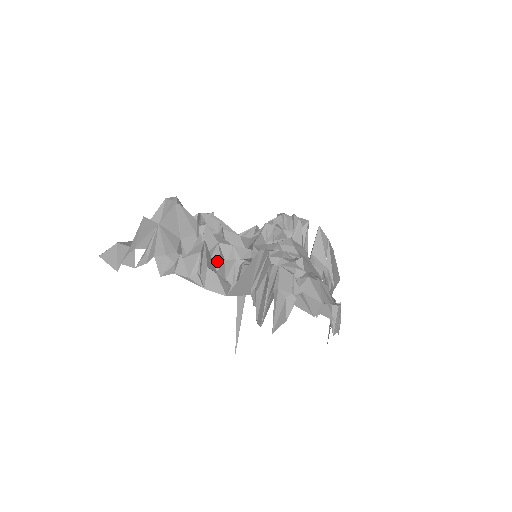
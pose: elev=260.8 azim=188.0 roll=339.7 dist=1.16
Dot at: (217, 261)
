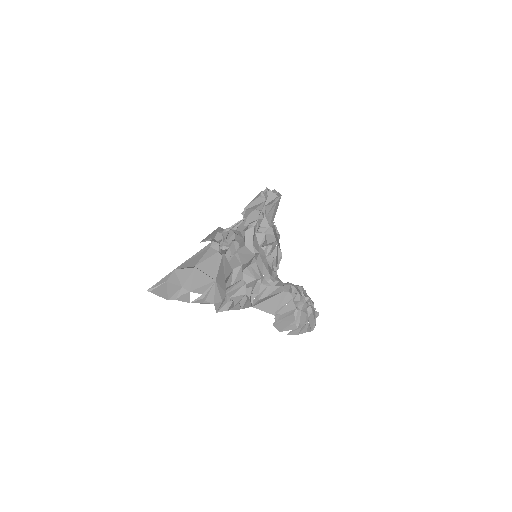
Dot at: (241, 278)
